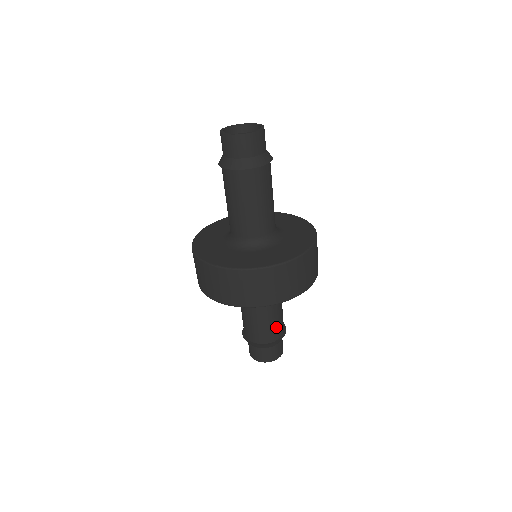
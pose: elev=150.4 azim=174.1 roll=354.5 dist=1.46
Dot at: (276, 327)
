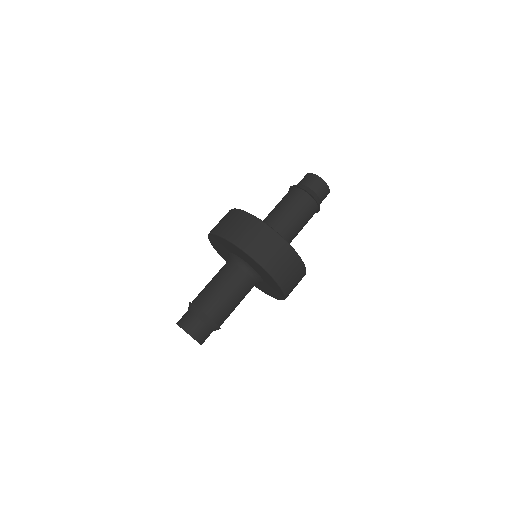
Dot at: (228, 316)
